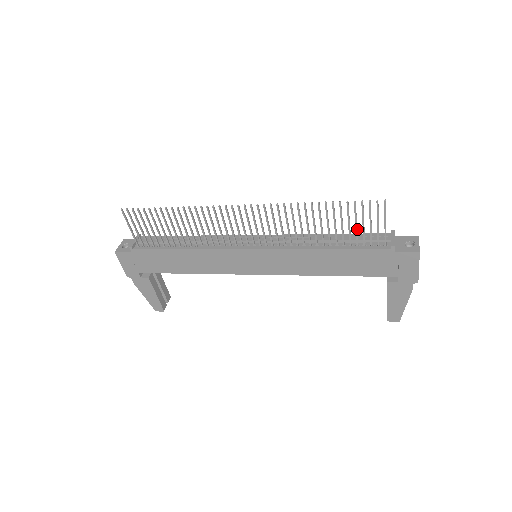
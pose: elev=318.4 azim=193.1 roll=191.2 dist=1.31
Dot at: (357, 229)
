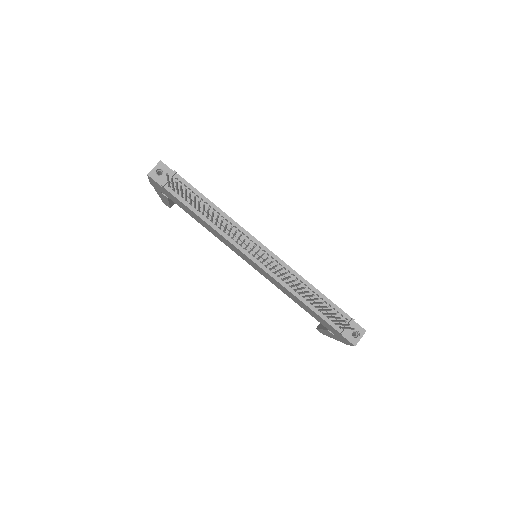
Dot at: occluded
